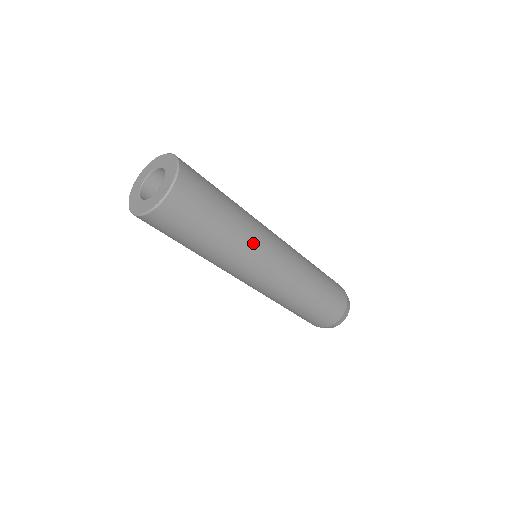
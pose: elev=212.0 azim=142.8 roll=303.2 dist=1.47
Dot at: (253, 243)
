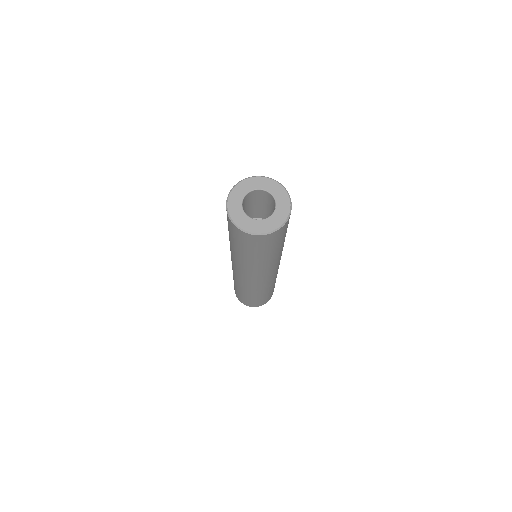
Dot at: (272, 265)
